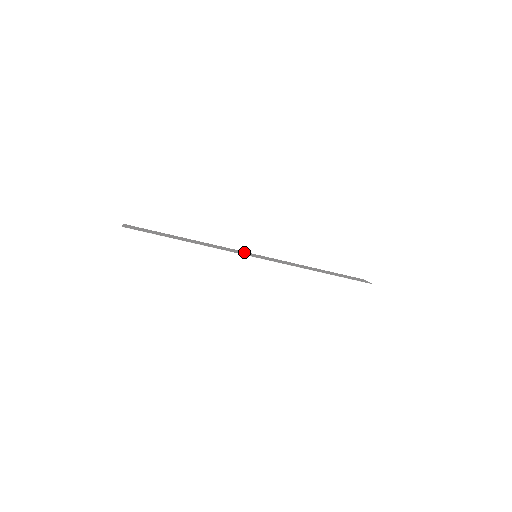
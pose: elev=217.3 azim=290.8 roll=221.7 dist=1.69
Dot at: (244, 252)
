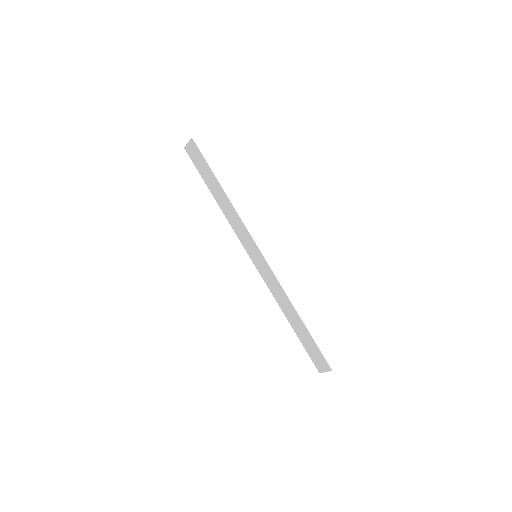
Dot at: (248, 247)
